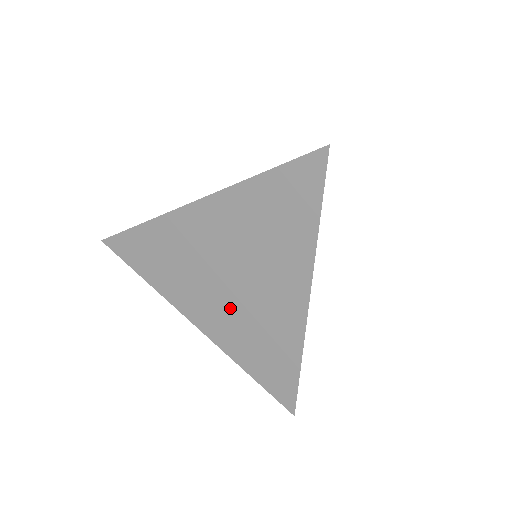
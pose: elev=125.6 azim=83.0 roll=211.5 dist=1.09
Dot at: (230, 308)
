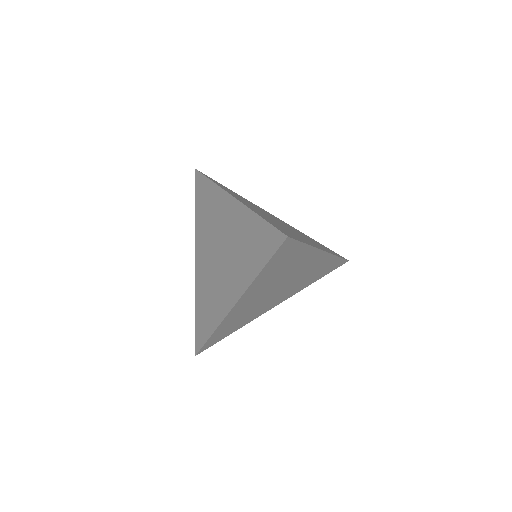
Dot at: (210, 269)
